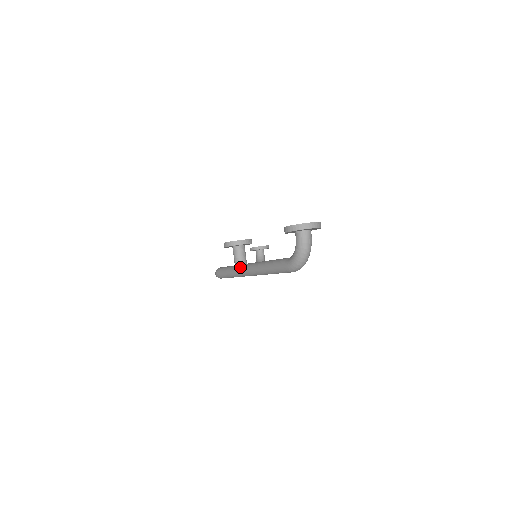
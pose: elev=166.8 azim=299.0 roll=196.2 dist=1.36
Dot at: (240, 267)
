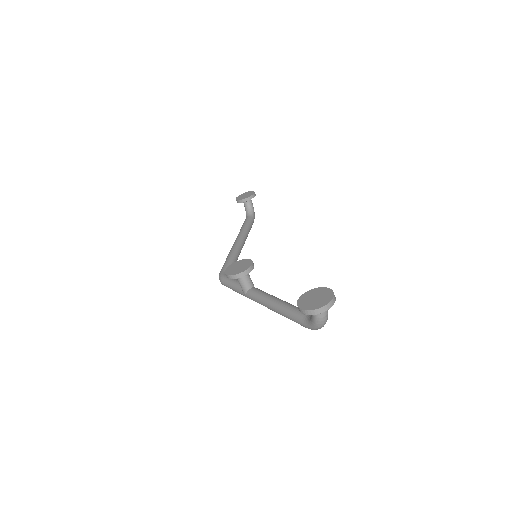
Dot at: (249, 294)
